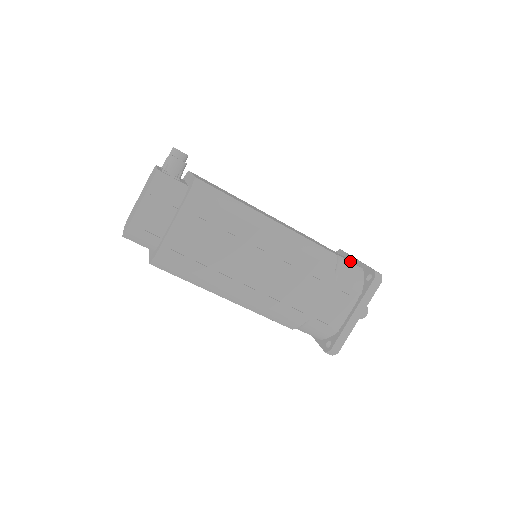
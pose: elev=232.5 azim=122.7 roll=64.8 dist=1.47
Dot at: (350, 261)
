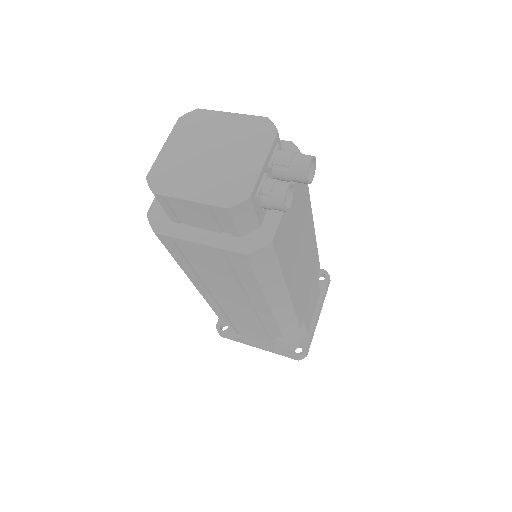
Dot at: (309, 320)
